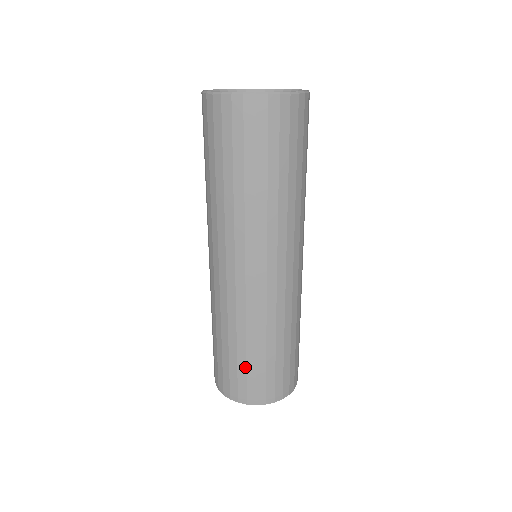
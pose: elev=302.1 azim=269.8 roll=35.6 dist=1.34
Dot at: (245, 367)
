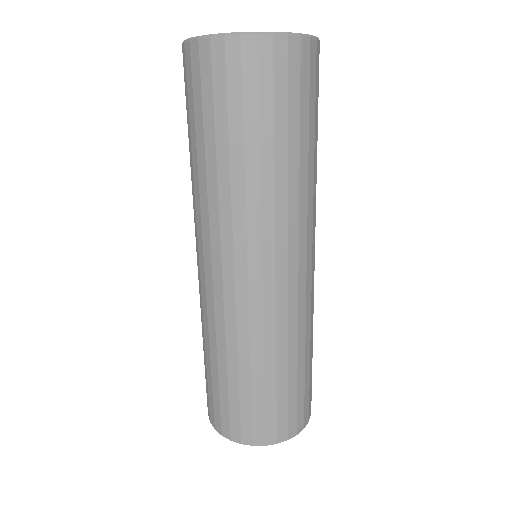
Dot at: (238, 396)
